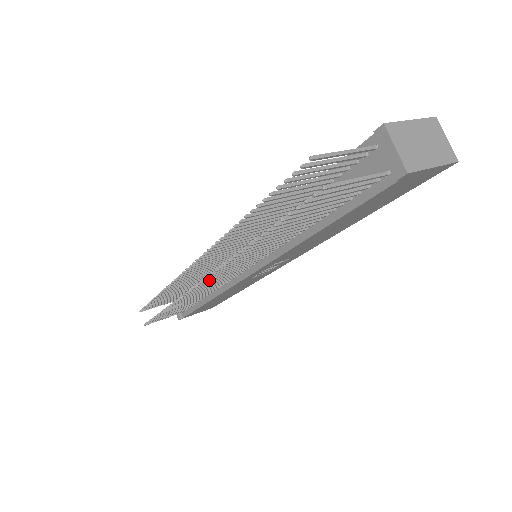
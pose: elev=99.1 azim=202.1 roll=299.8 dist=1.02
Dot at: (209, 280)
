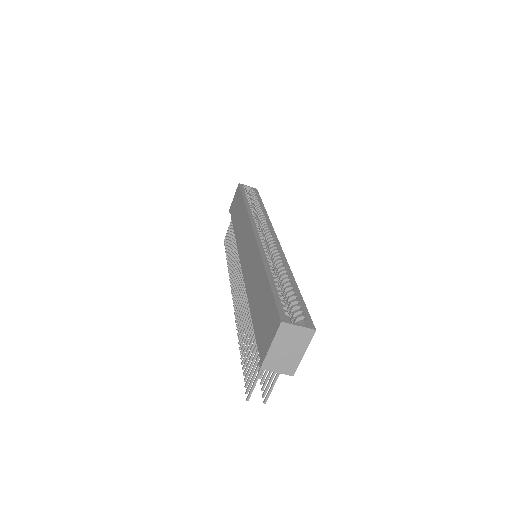
Dot at: occluded
